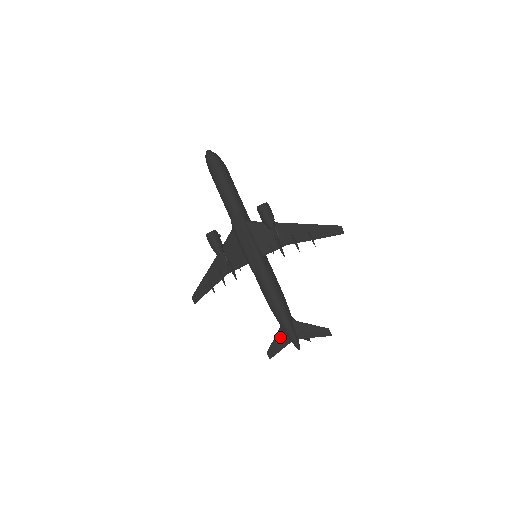
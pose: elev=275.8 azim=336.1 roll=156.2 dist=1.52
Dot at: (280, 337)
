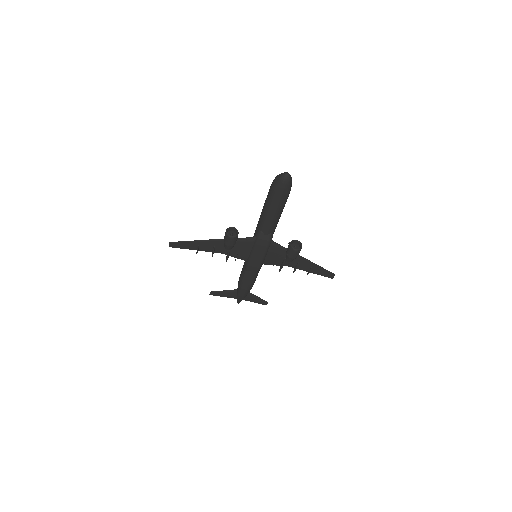
Dot at: (230, 294)
